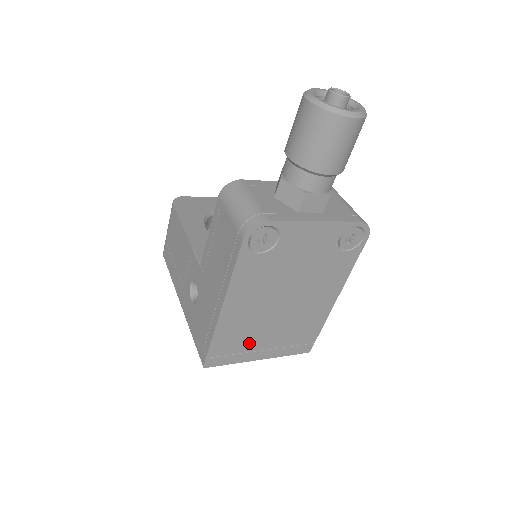
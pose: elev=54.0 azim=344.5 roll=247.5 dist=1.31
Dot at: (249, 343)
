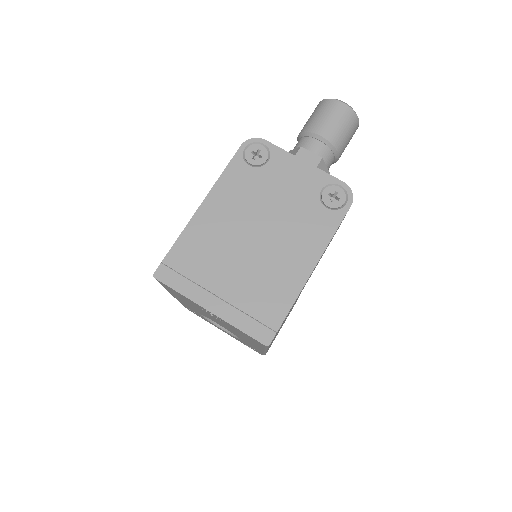
Dot at: (207, 273)
